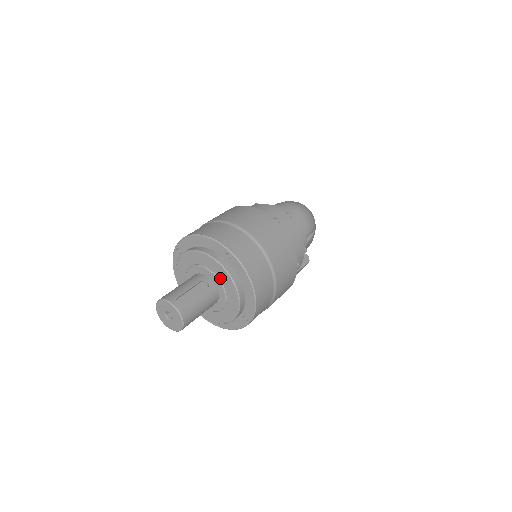
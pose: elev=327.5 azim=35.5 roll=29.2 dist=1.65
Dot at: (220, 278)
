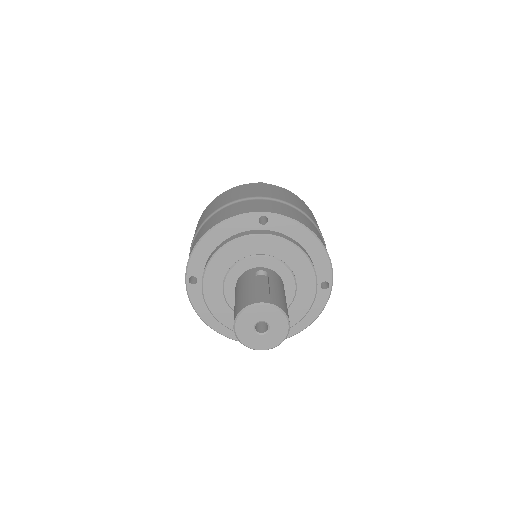
Dot at: (271, 254)
